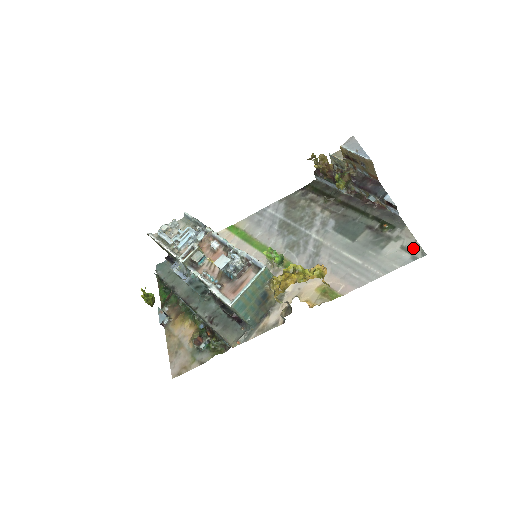
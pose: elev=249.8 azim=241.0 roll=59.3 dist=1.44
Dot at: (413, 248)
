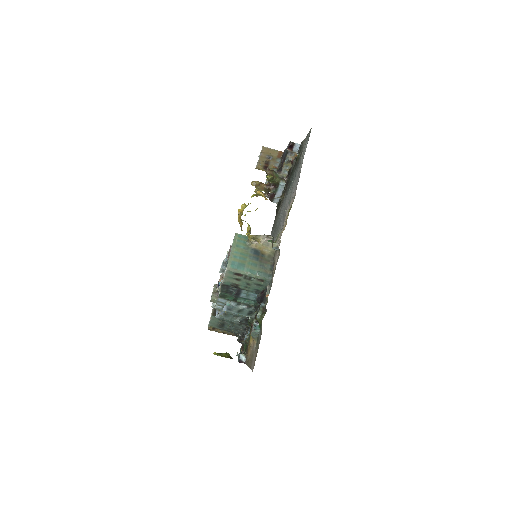
Dot at: (308, 137)
